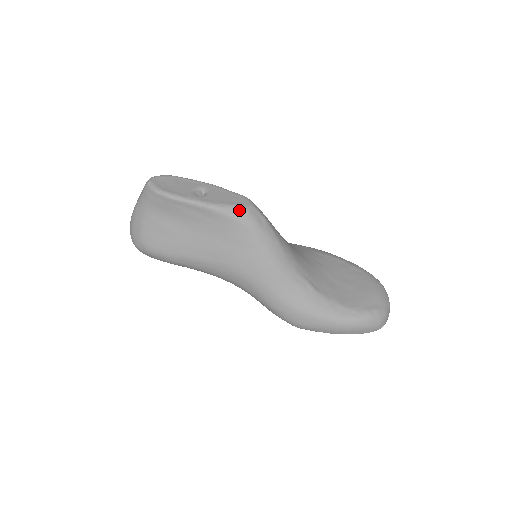
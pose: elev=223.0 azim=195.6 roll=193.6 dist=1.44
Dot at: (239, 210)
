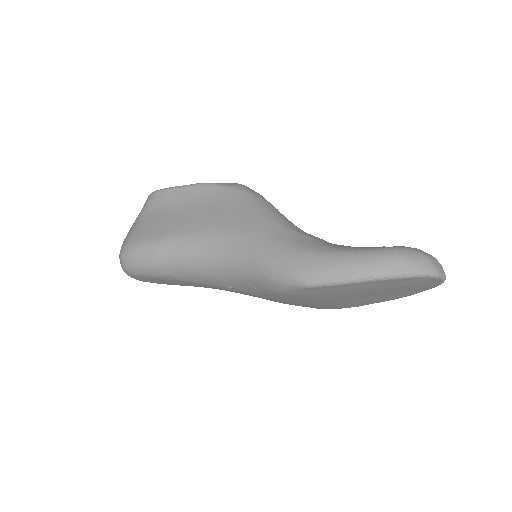
Dot at: (232, 184)
